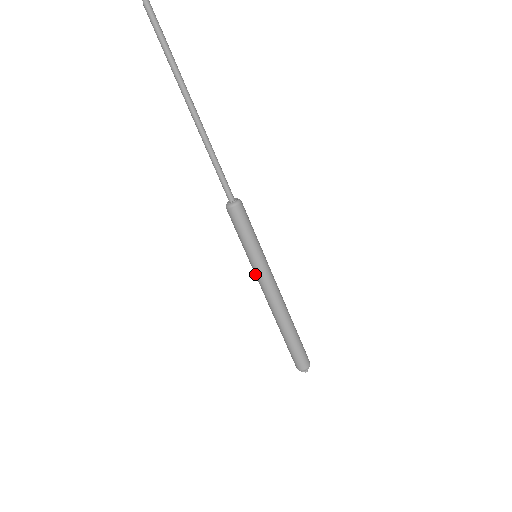
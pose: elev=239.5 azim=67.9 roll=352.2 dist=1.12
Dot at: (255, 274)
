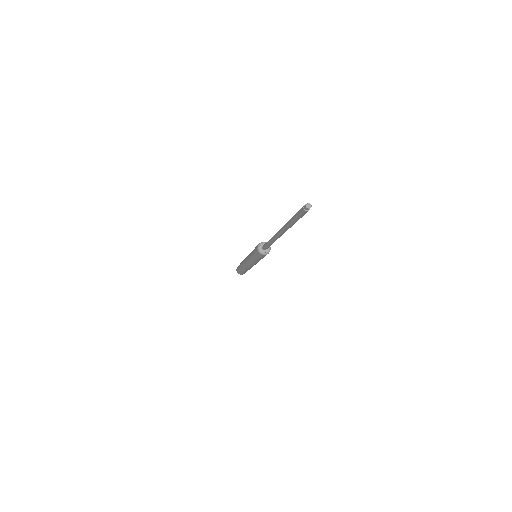
Dot at: (248, 260)
